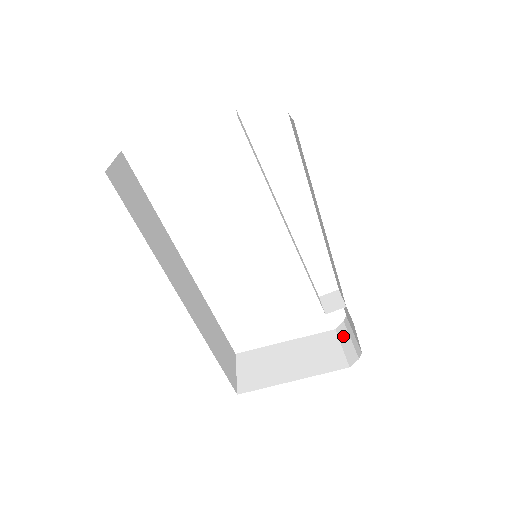
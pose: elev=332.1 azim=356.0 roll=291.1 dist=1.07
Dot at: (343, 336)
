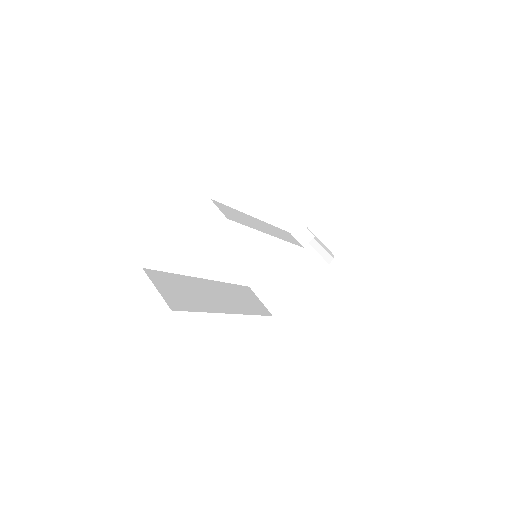
Dot at: (312, 242)
